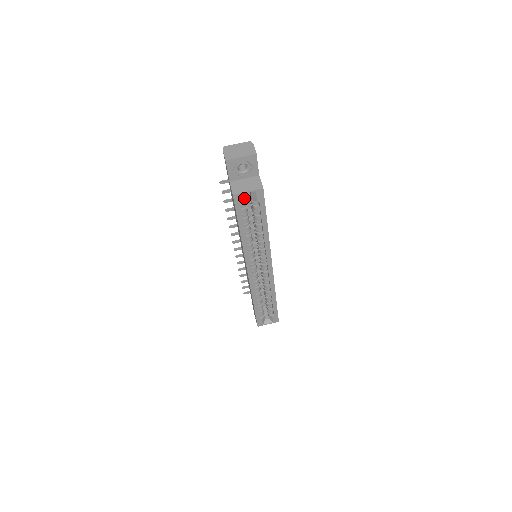
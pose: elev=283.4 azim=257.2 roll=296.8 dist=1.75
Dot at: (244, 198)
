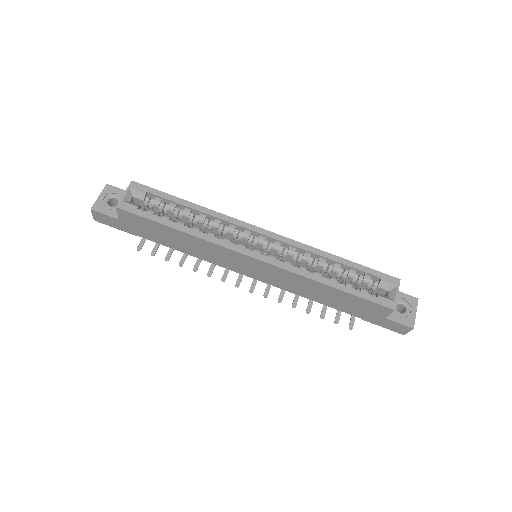
Dot at: (133, 204)
